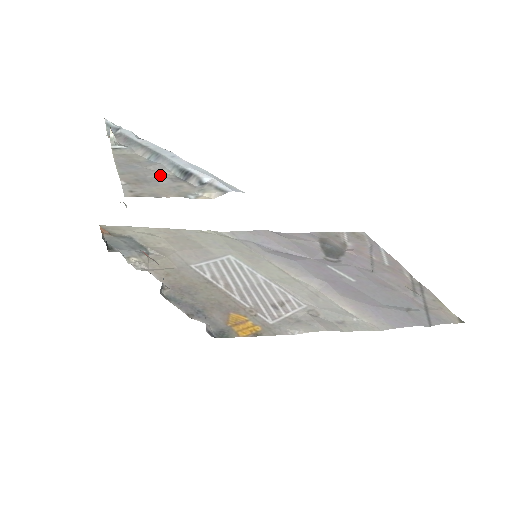
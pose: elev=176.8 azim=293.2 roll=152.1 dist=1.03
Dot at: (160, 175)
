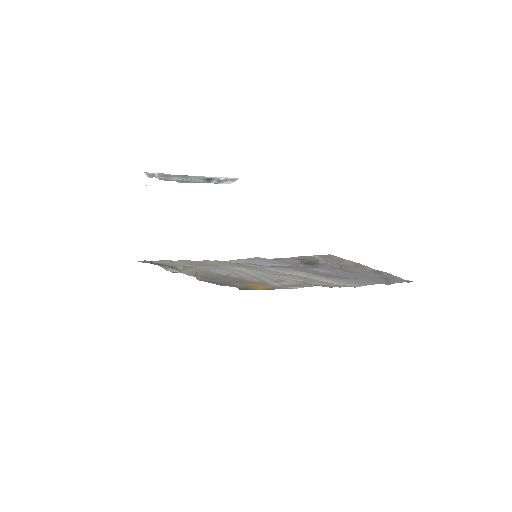
Dot at: occluded
